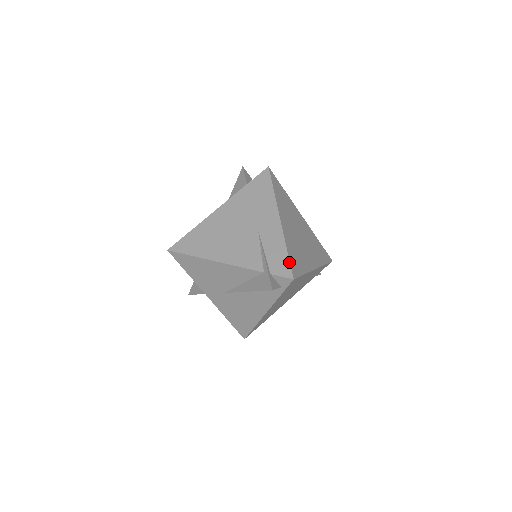
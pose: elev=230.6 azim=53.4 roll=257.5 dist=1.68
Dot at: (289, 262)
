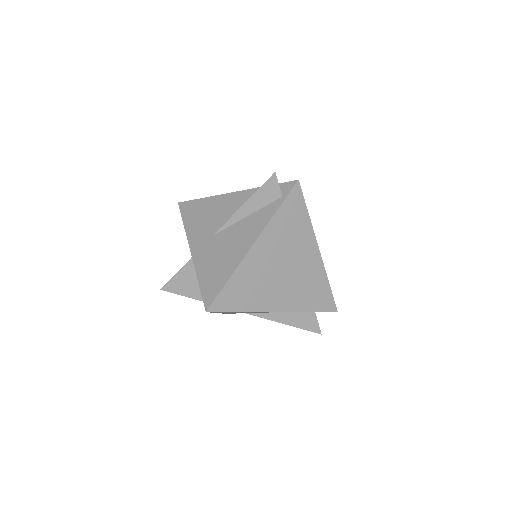
Dot at: occluded
